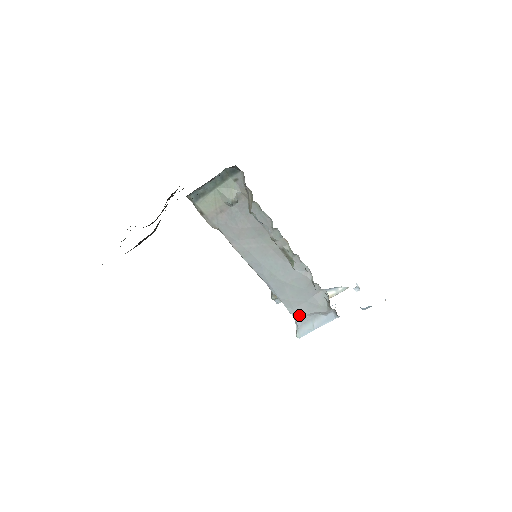
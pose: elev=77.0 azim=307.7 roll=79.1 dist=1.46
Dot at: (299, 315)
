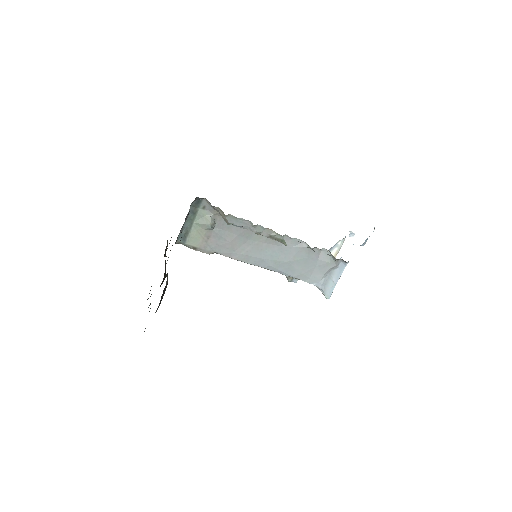
Dot at: (317, 281)
